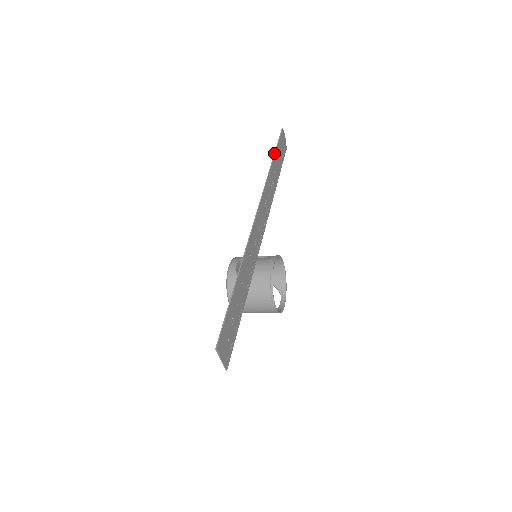
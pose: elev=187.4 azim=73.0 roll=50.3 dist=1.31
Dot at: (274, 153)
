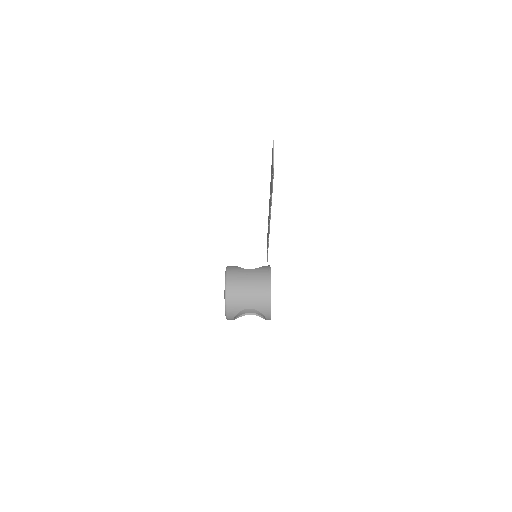
Dot at: occluded
